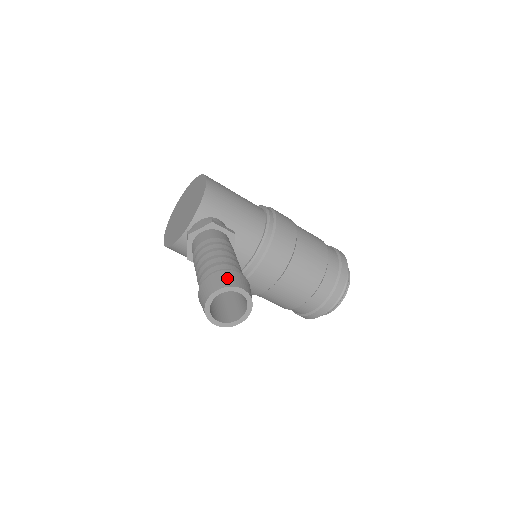
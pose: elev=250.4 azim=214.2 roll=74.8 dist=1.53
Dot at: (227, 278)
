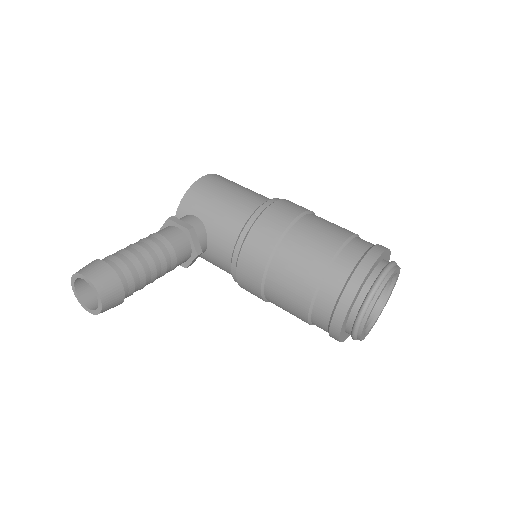
Dot at: (86, 266)
